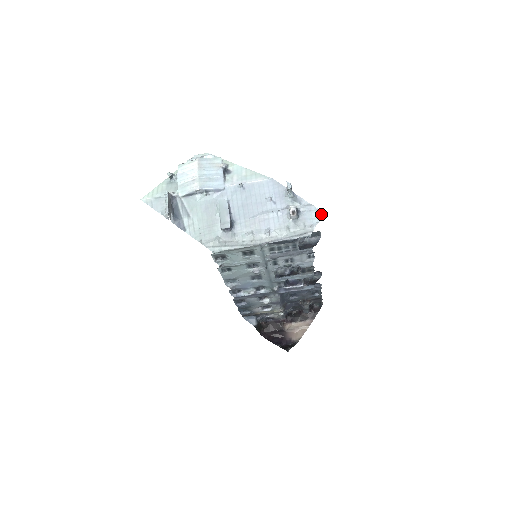
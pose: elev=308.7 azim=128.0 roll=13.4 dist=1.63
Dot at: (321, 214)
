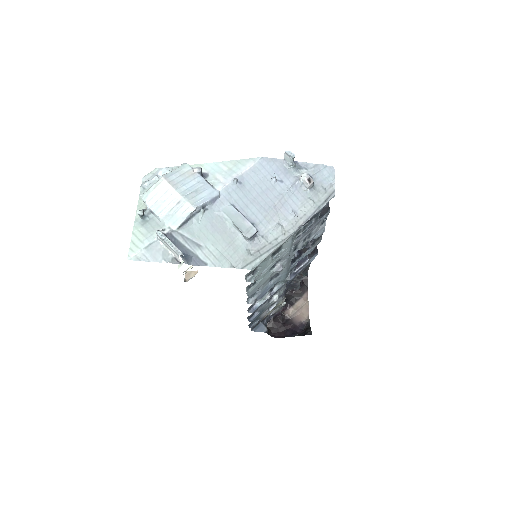
Dot at: (332, 169)
